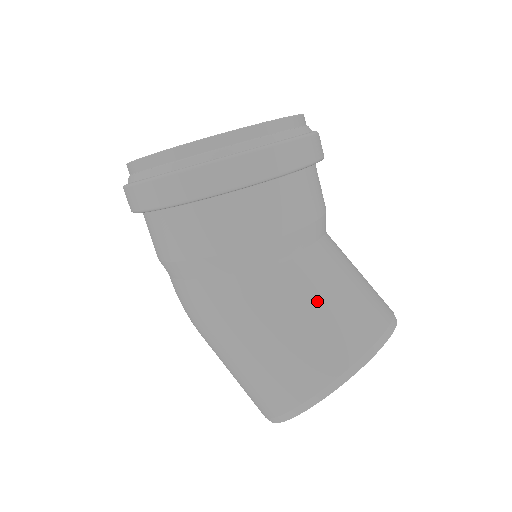
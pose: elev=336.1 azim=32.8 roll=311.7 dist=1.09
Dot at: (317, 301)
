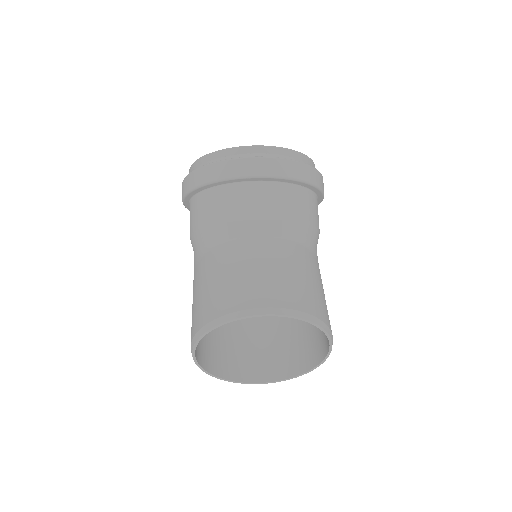
Dot at: (223, 271)
